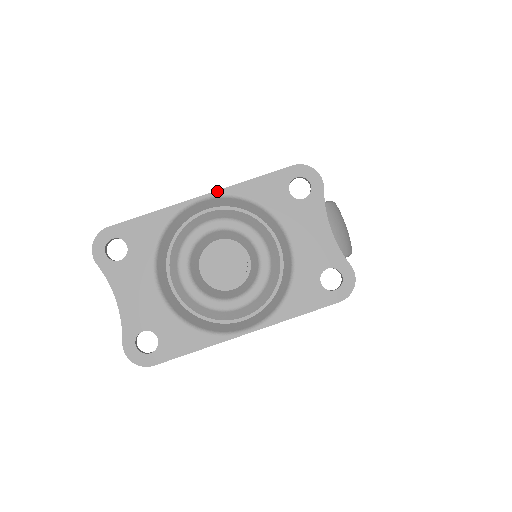
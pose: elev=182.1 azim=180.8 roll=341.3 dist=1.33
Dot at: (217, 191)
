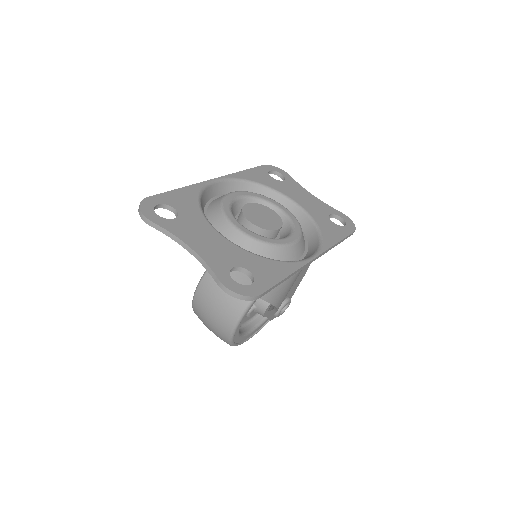
Dot at: (224, 176)
